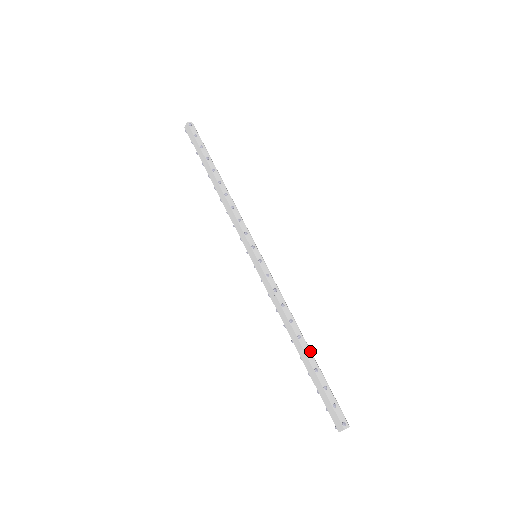
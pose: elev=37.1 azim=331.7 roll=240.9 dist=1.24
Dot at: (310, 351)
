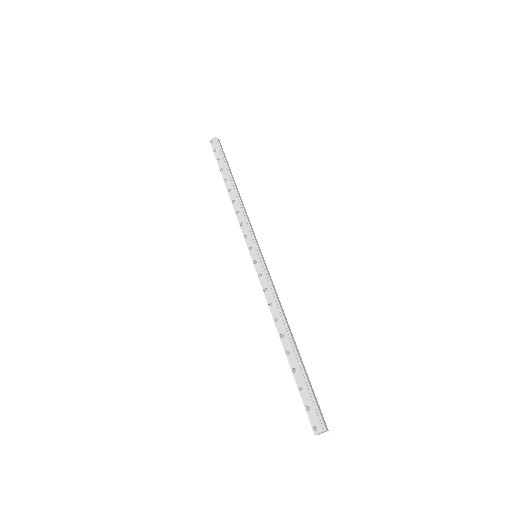
Dot at: (292, 350)
